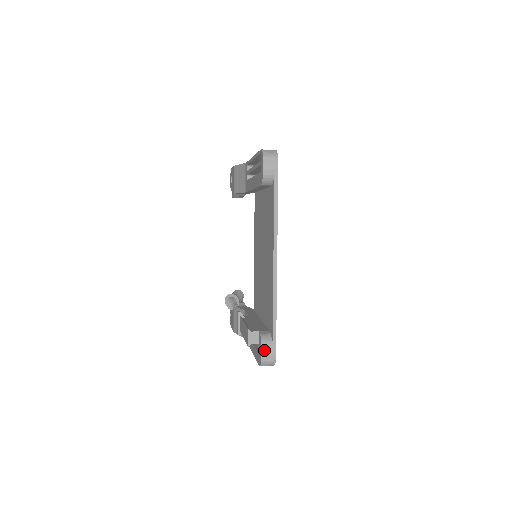
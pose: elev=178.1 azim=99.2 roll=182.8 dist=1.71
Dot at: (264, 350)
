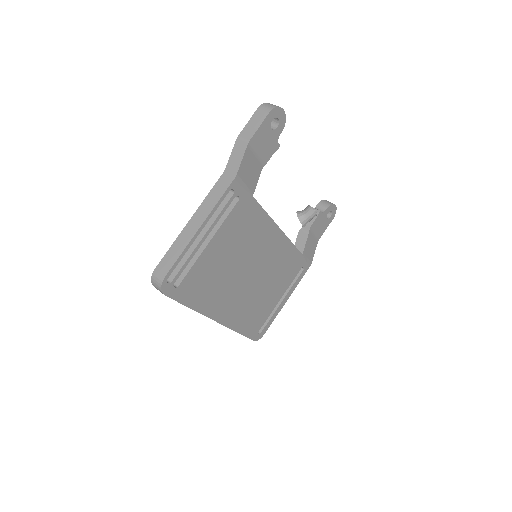
Dot at: occluded
